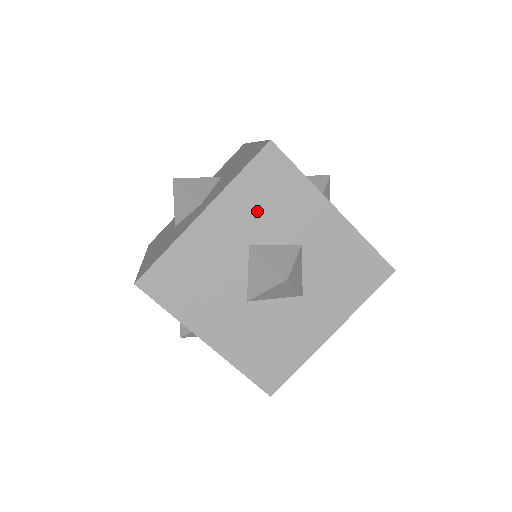
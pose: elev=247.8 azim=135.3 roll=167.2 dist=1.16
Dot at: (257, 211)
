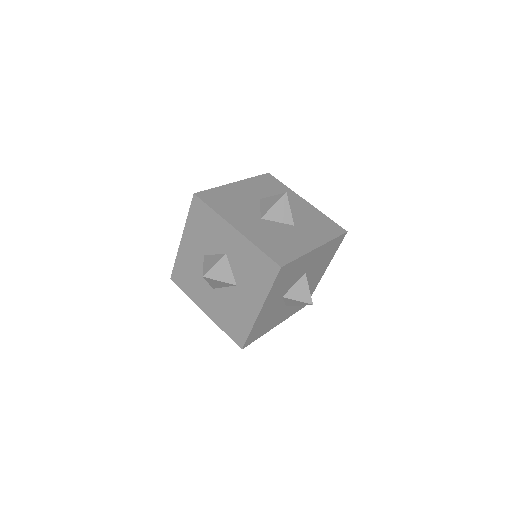
Dot at: (264, 190)
